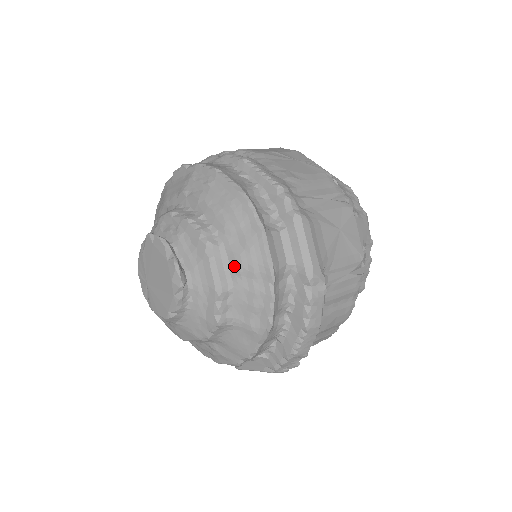
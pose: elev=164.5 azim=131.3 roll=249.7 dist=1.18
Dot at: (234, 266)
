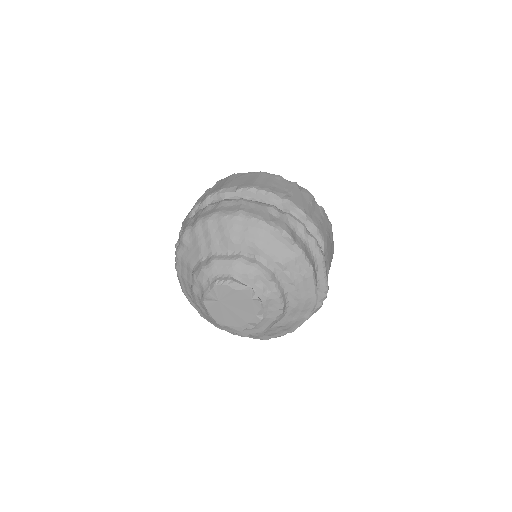
Dot at: (281, 323)
